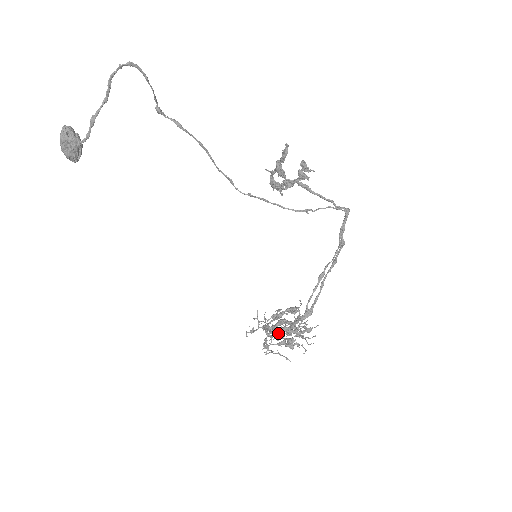
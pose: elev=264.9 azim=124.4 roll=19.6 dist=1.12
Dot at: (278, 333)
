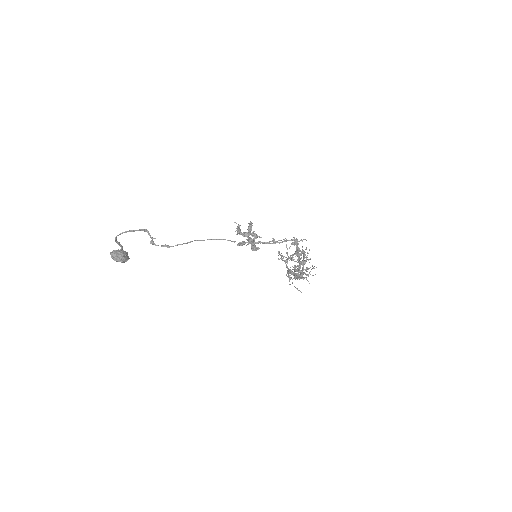
Dot at: occluded
